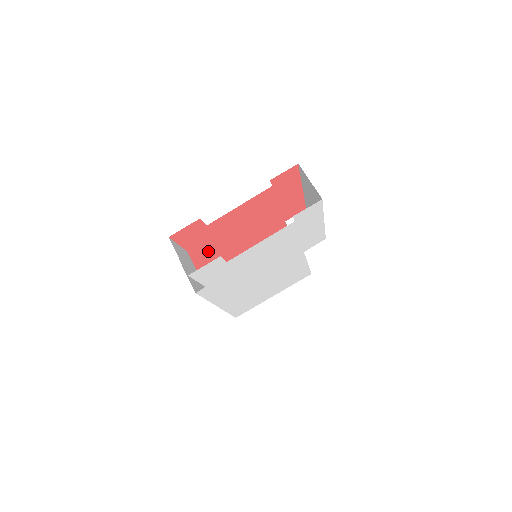
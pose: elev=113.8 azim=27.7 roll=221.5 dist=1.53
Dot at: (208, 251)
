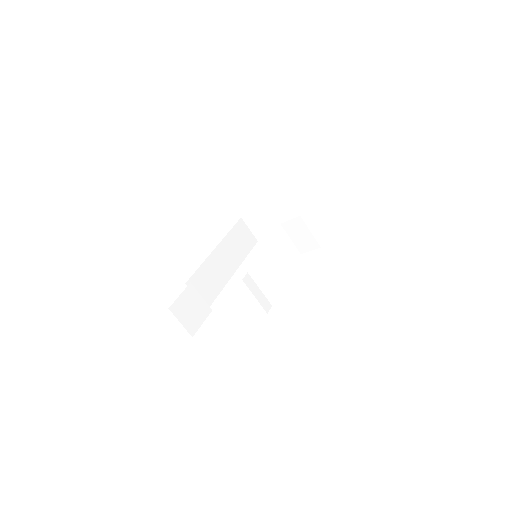
Dot at: occluded
